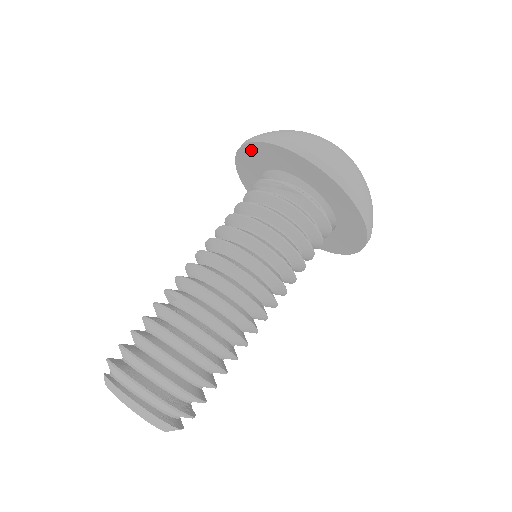
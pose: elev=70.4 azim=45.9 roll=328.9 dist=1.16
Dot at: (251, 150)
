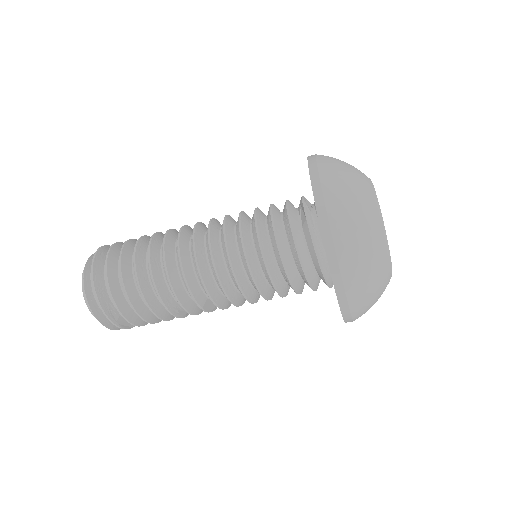
Dot at: occluded
